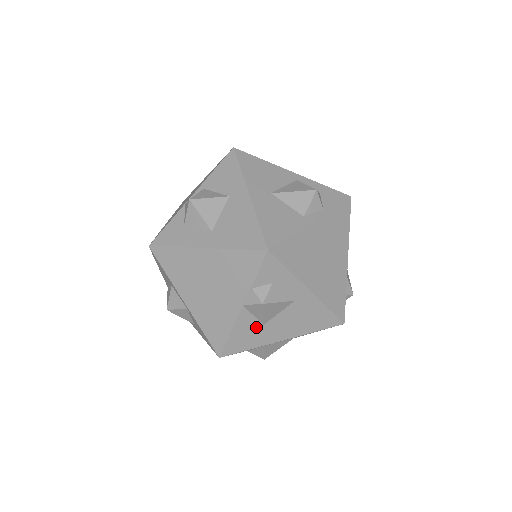
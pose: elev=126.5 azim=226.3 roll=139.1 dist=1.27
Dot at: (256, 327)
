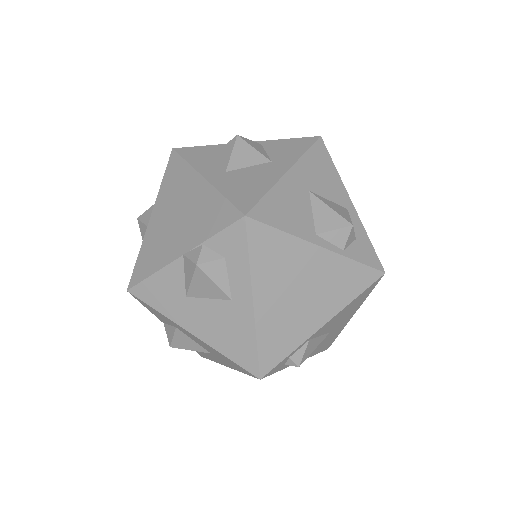
Dot at: (179, 292)
